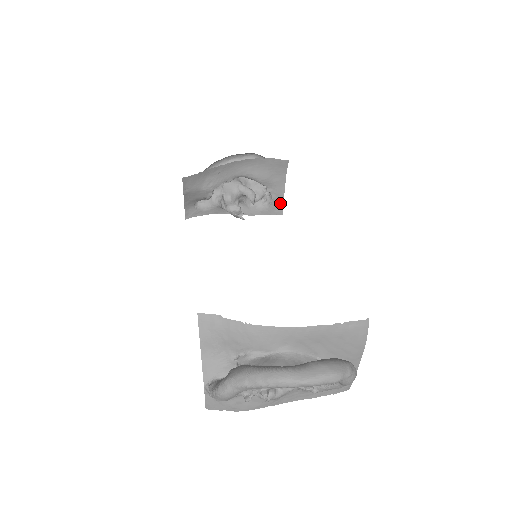
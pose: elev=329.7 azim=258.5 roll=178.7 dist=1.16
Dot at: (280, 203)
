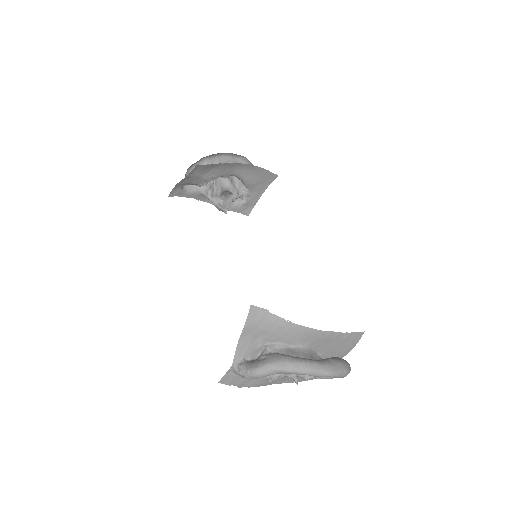
Dot at: (251, 206)
